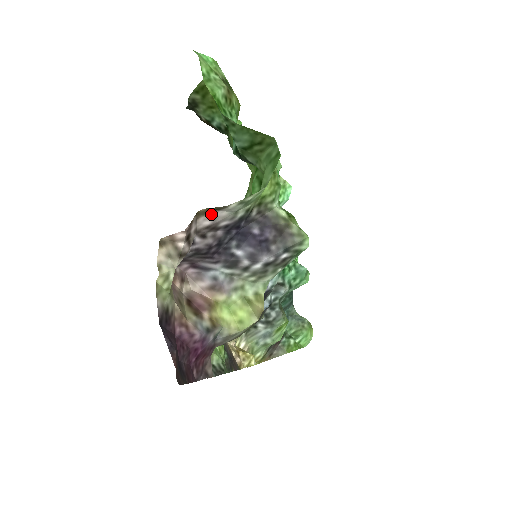
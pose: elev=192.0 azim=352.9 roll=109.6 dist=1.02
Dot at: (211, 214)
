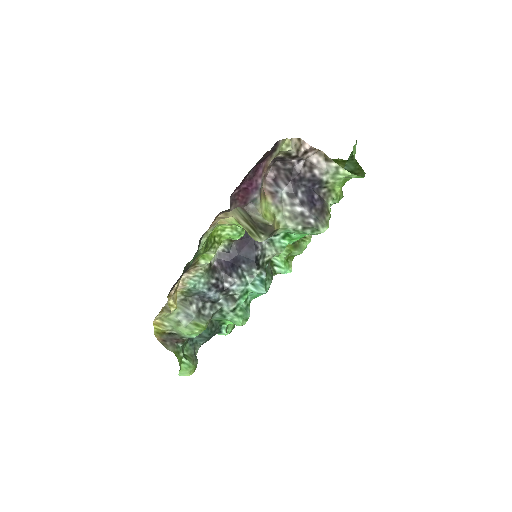
Dot at: (321, 159)
